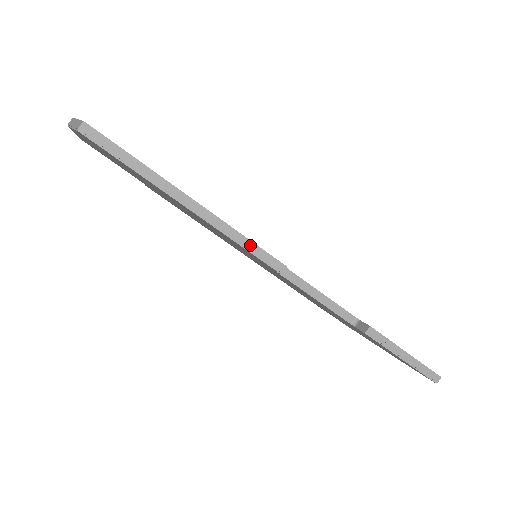
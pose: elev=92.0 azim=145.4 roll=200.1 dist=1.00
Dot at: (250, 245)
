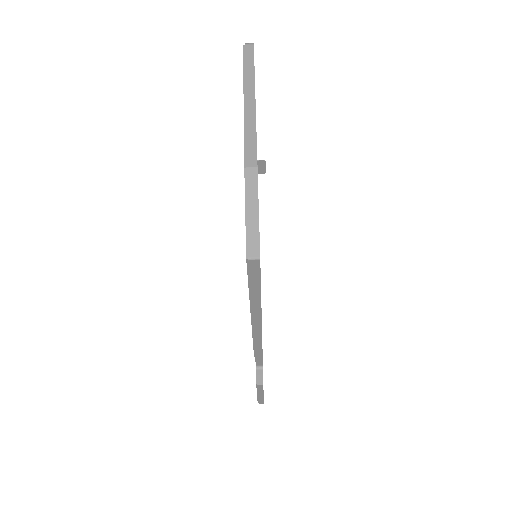
Dot at: (259, 345)
